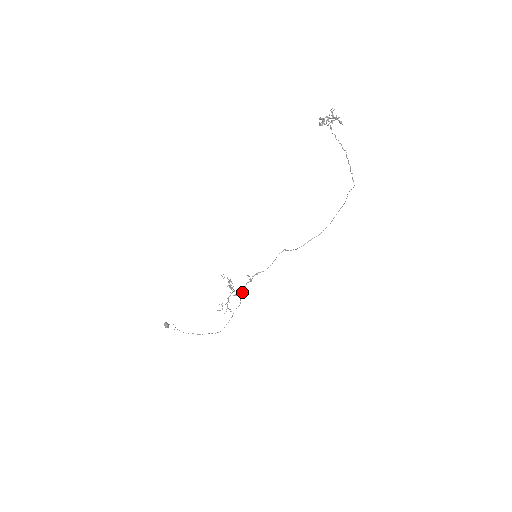
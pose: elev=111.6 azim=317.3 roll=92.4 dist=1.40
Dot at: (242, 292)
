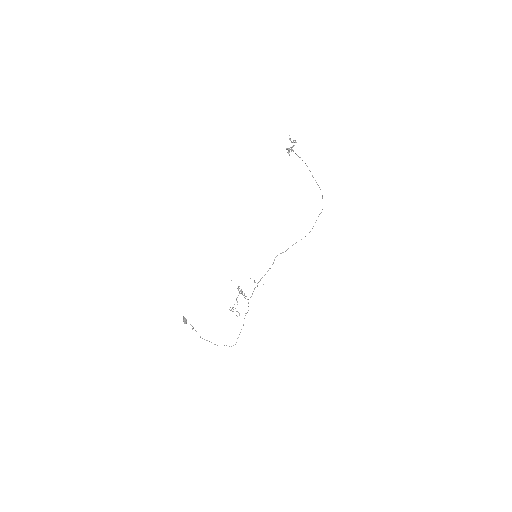
Dot at: (250, 297)
